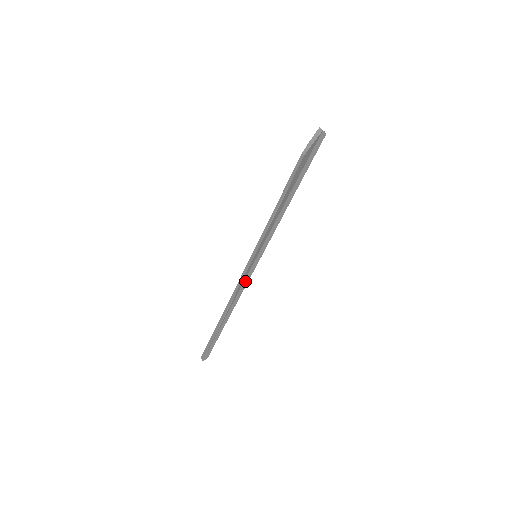
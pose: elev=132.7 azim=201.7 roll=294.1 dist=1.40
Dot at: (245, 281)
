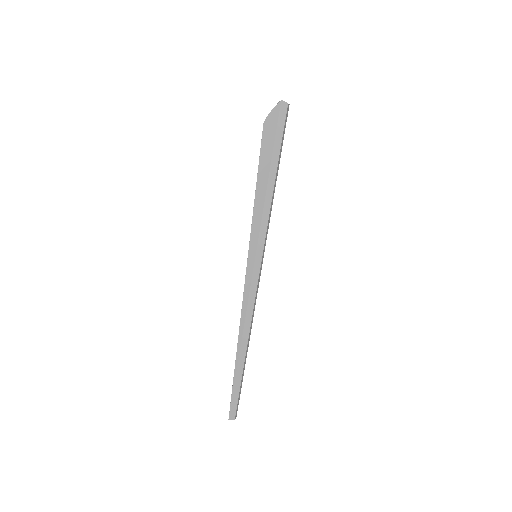
Dot at: (252, 292)
